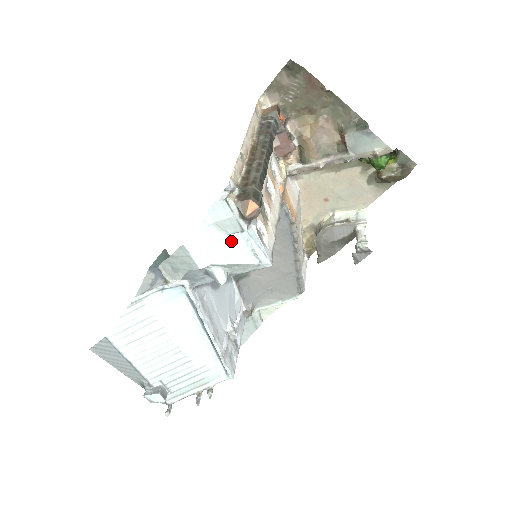
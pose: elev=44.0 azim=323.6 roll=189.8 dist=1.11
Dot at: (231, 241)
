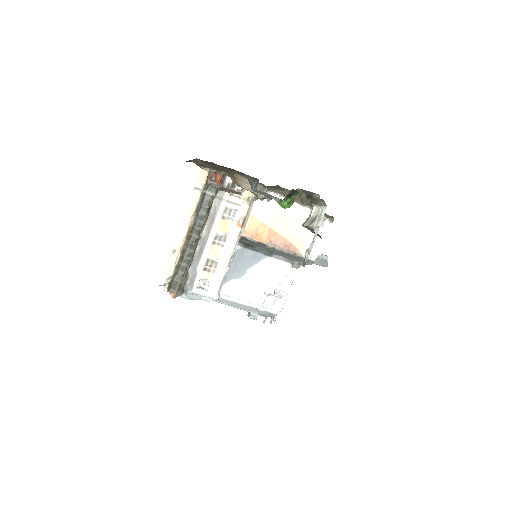
Dot at: (189, 294)
